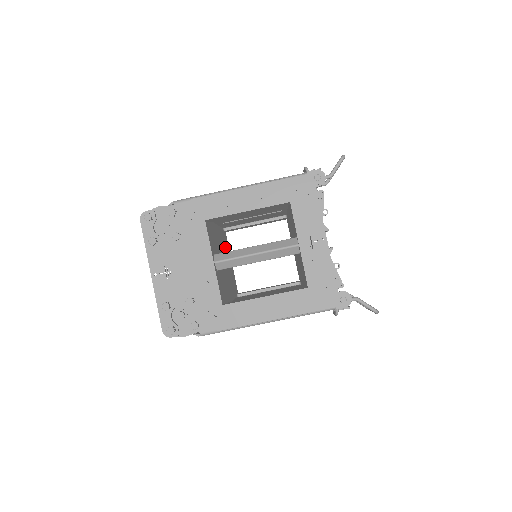
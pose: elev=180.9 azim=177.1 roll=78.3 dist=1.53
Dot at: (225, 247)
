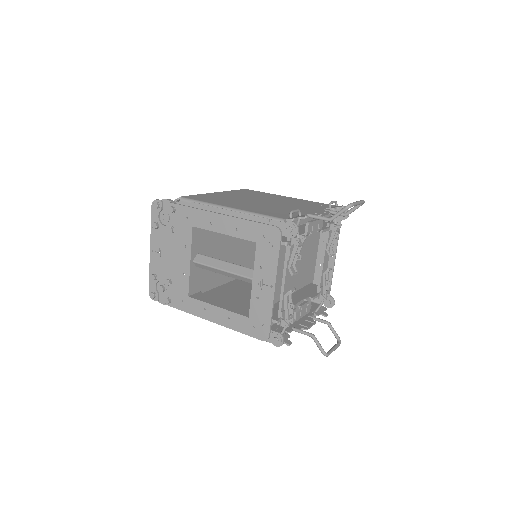
Dot at: occluded
